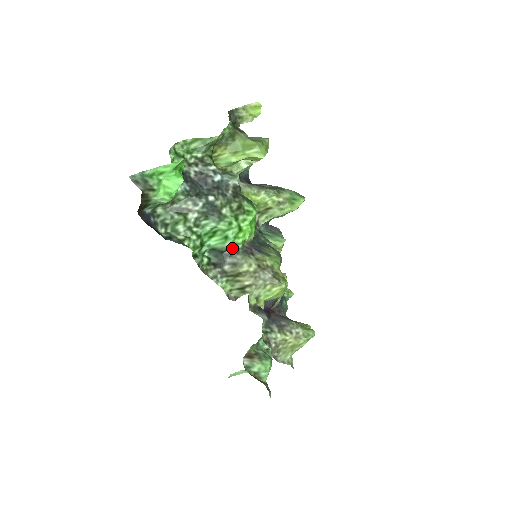
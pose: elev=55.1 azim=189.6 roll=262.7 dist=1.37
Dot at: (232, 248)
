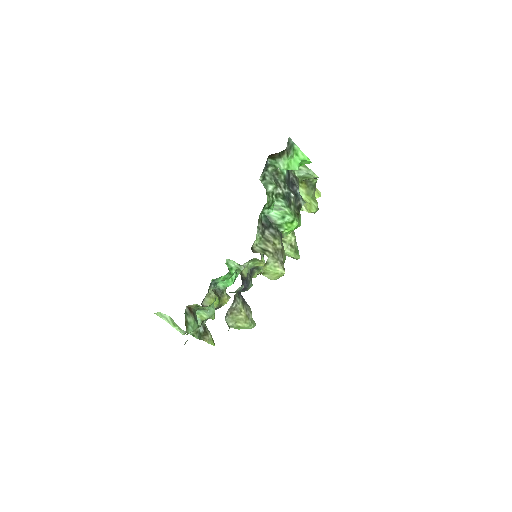
Dot at: (278, 226)
